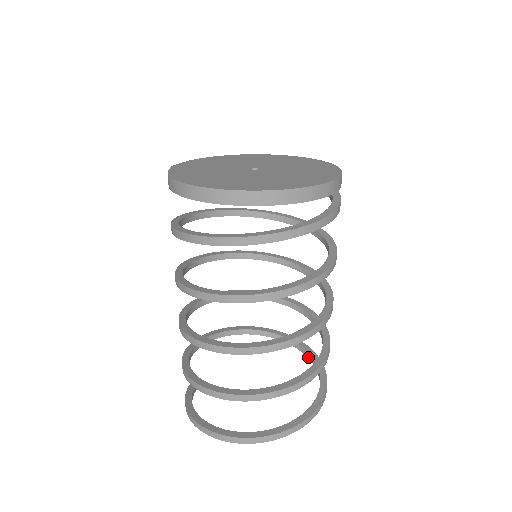
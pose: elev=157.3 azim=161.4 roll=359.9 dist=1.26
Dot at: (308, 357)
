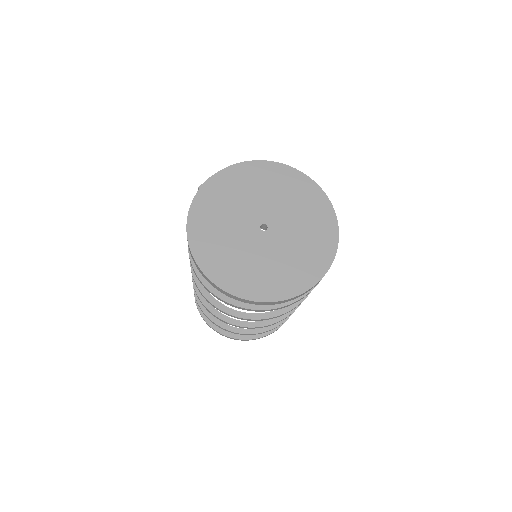
Dot at: occluded
